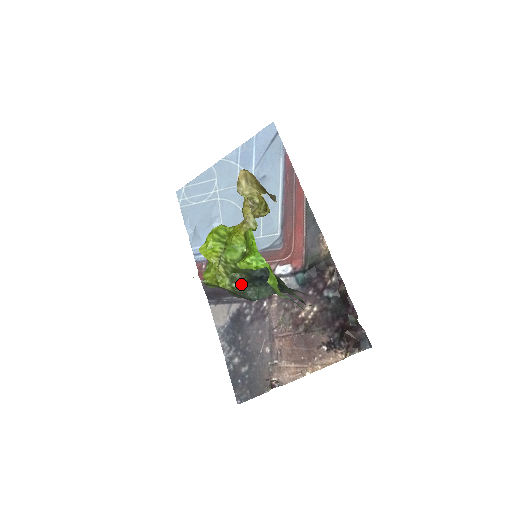
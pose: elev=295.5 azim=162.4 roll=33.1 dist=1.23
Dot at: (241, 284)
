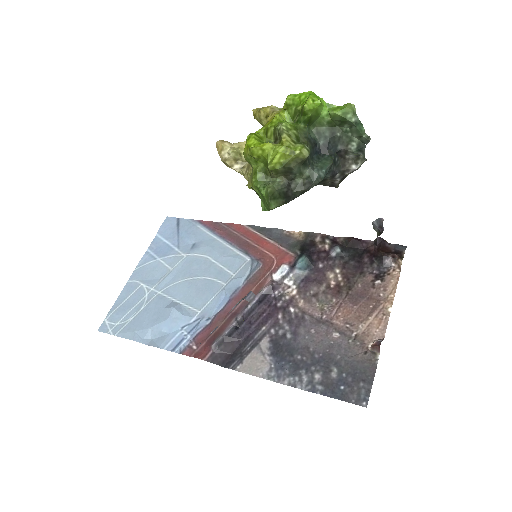
Dot at: occluded
